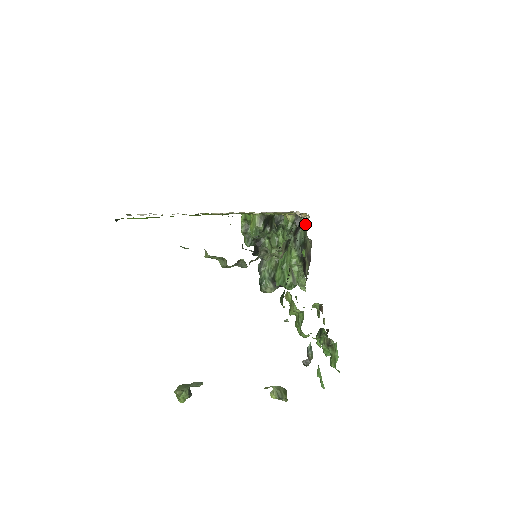
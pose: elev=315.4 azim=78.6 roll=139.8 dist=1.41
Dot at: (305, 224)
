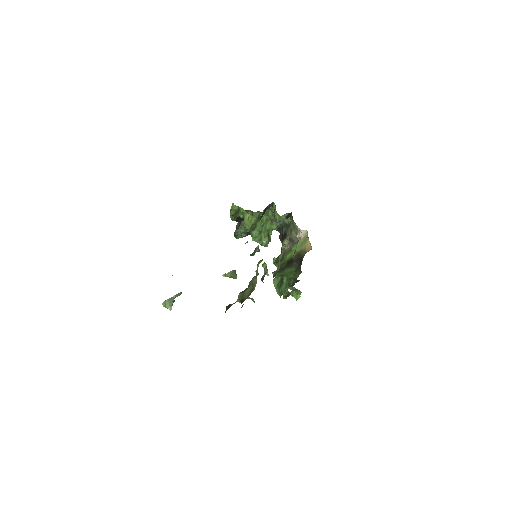
Dot at: occluded
